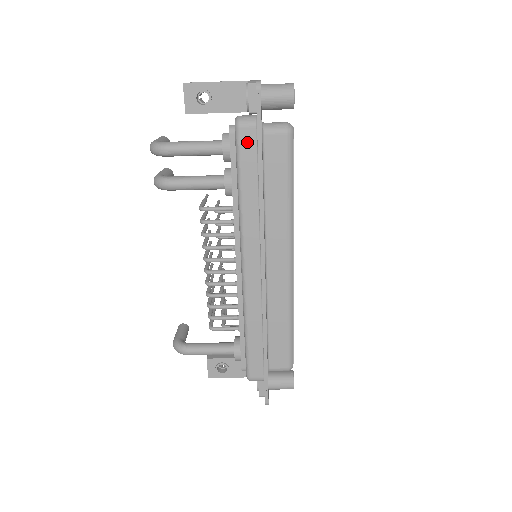
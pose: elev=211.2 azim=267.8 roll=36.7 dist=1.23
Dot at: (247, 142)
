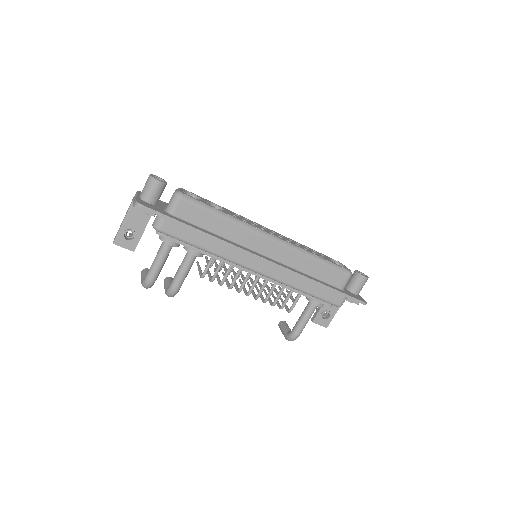
Dot at: (172, 229)
